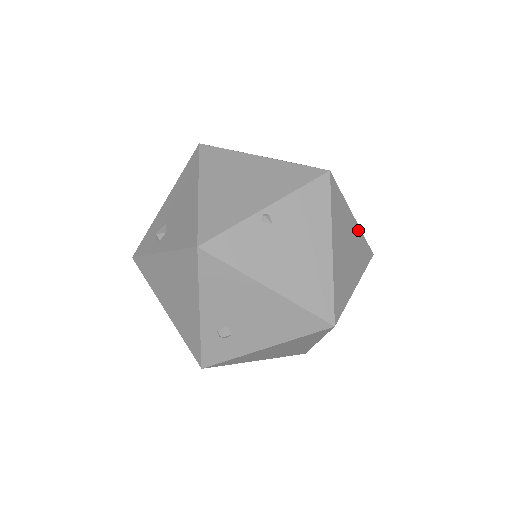
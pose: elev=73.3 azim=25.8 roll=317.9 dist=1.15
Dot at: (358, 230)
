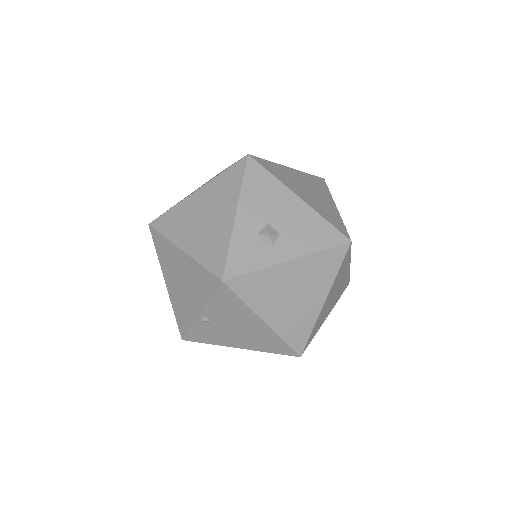
Dot at: (304, 260)
